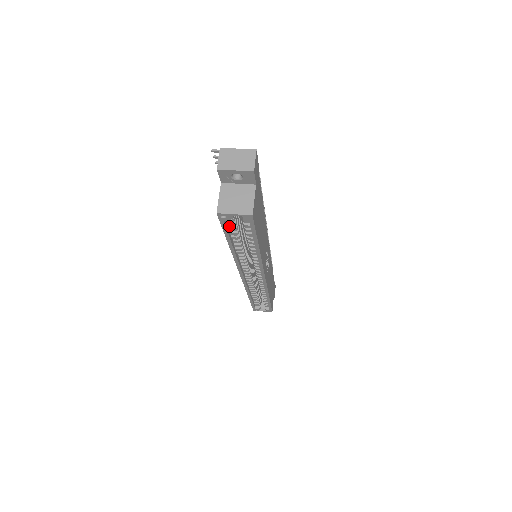
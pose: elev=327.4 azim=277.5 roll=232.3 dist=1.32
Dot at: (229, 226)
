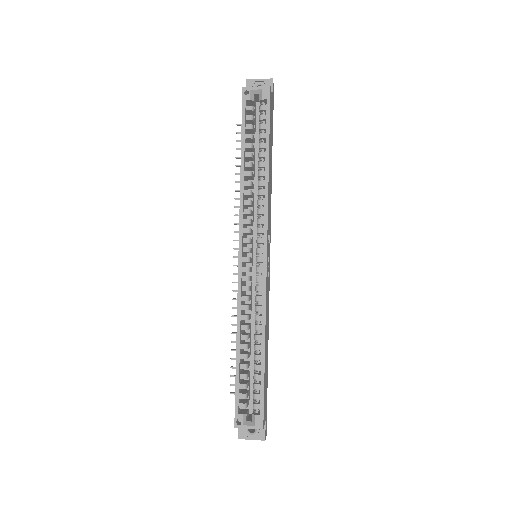
Dot at: (247, 119)
